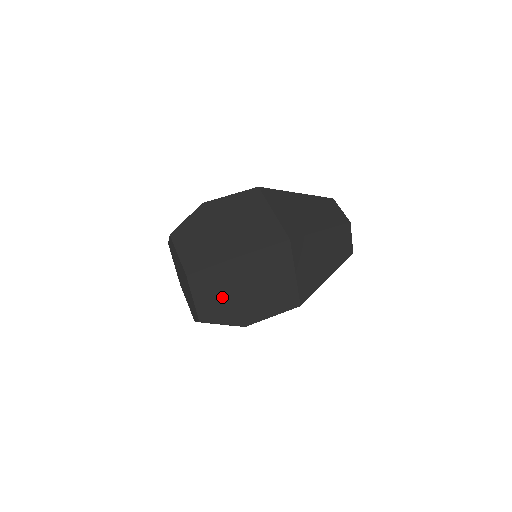
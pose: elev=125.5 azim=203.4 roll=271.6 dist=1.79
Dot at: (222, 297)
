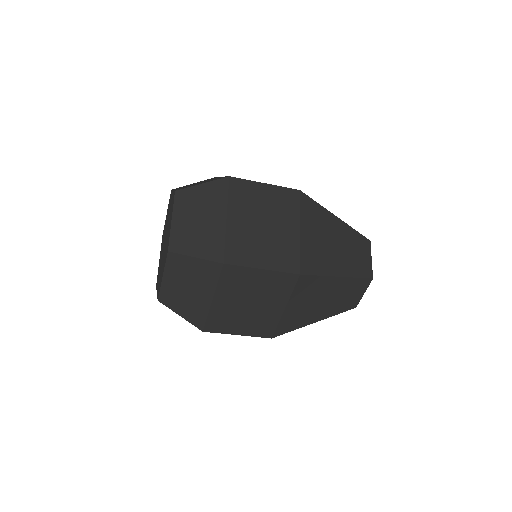
Dot at: (207, 220)
